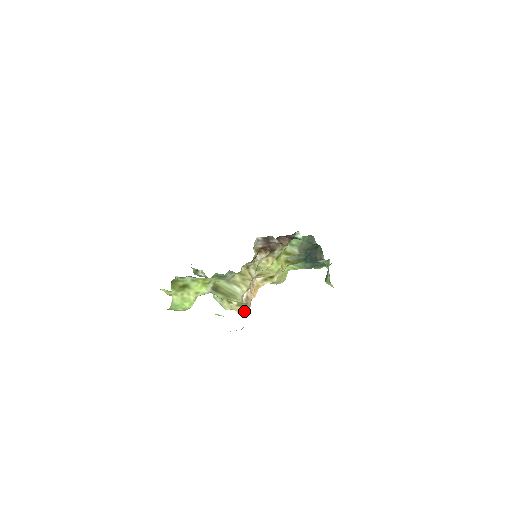
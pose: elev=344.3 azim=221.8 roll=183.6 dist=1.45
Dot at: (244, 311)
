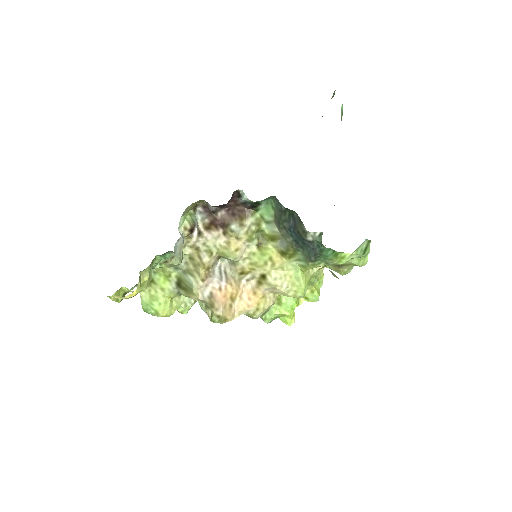
Dot at: (213, 316)
